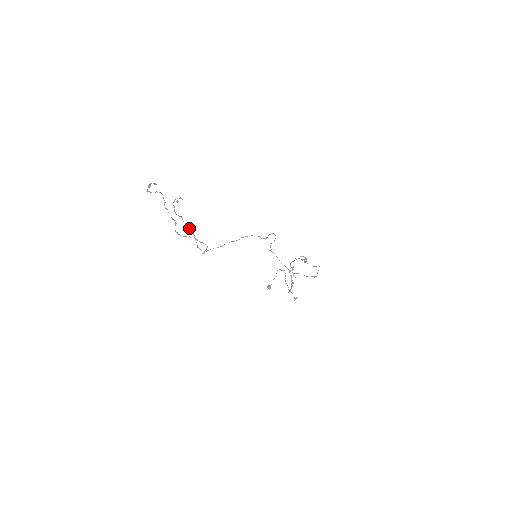
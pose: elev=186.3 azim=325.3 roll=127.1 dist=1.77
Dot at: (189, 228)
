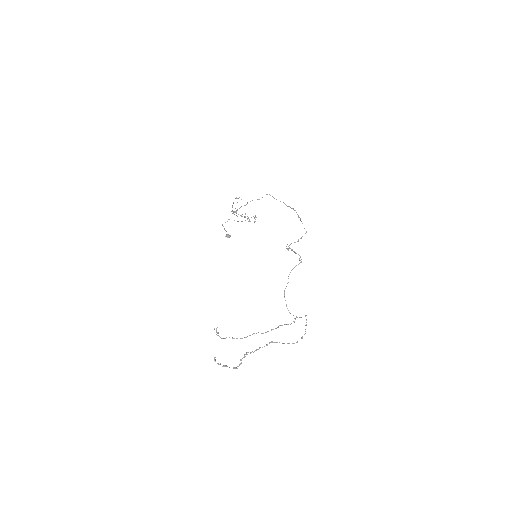
Dot at: occluded
